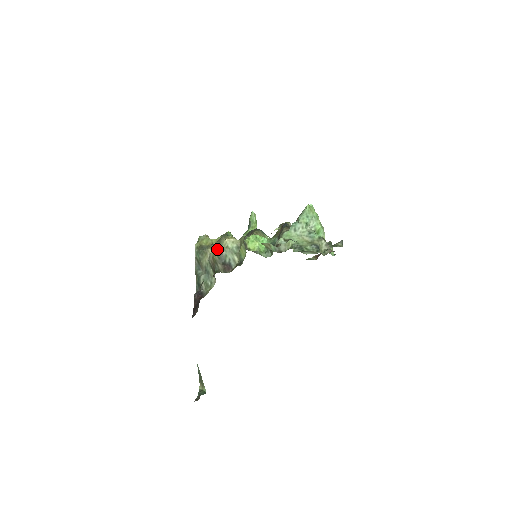
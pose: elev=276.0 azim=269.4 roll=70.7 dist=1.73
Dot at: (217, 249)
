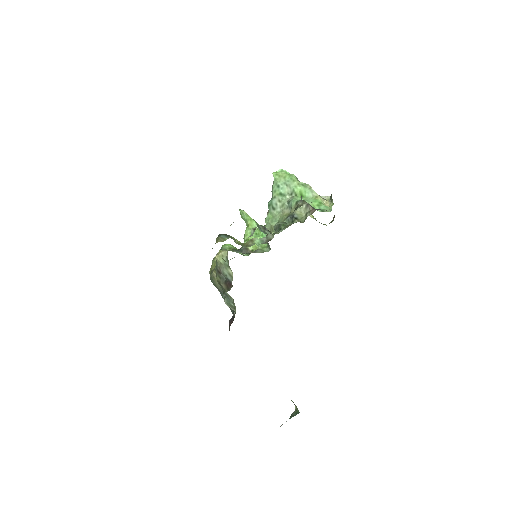
Dot at: (216, 269)
